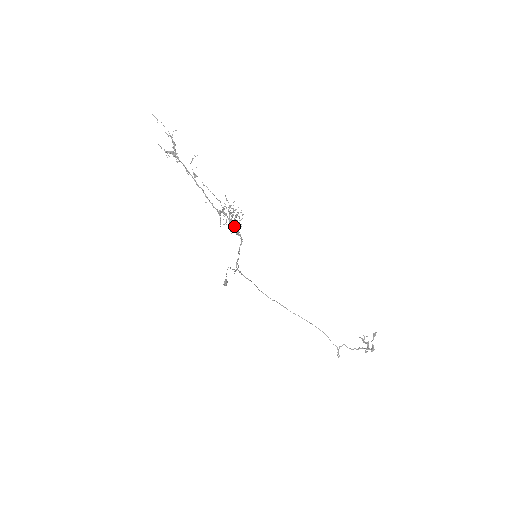
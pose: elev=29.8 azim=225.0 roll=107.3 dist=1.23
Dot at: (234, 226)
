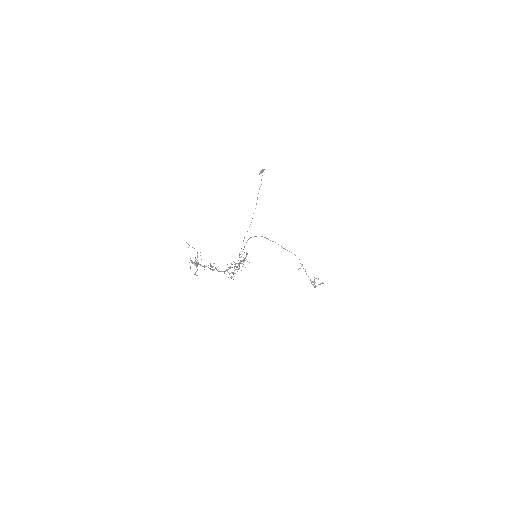
Dot at: occluded
